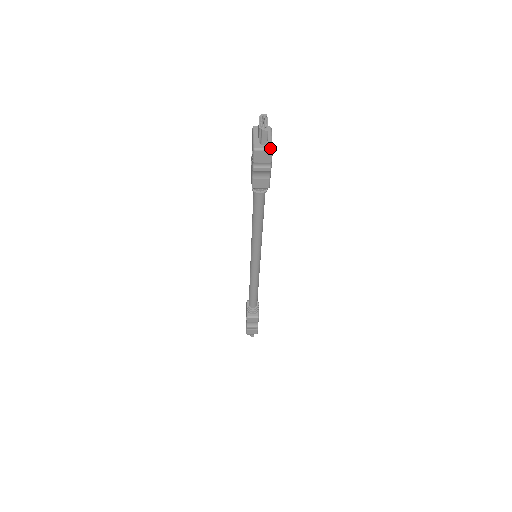
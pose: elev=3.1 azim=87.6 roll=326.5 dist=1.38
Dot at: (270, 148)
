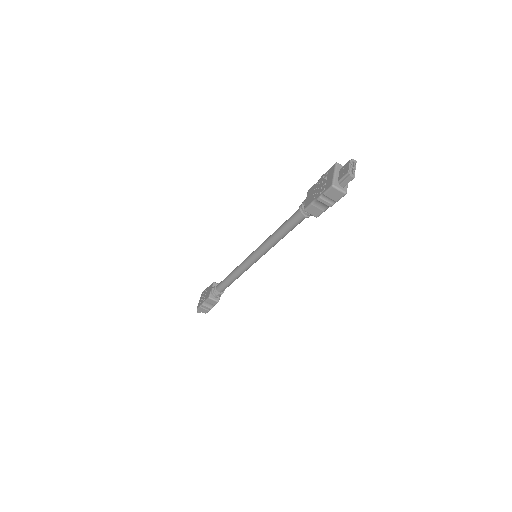
Dot at: (345, 192)
